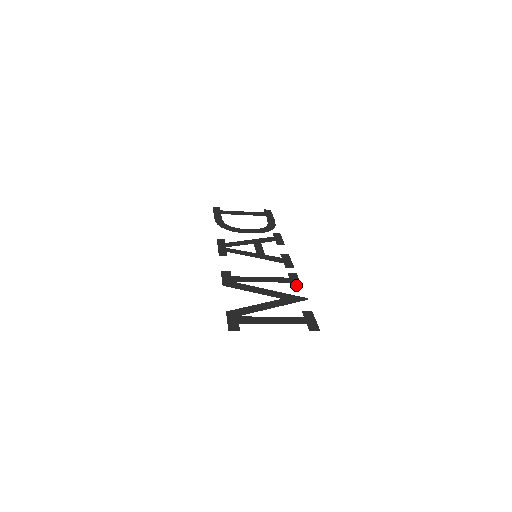
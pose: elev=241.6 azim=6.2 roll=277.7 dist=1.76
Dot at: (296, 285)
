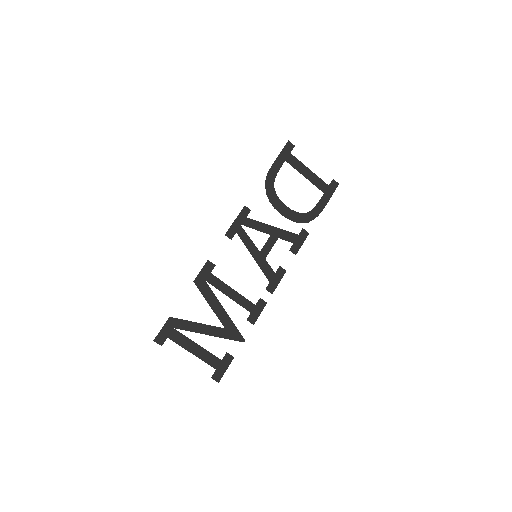
Dot at: (252, 319)
